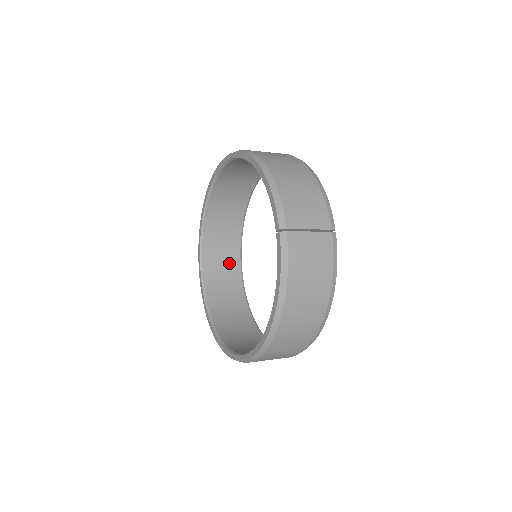
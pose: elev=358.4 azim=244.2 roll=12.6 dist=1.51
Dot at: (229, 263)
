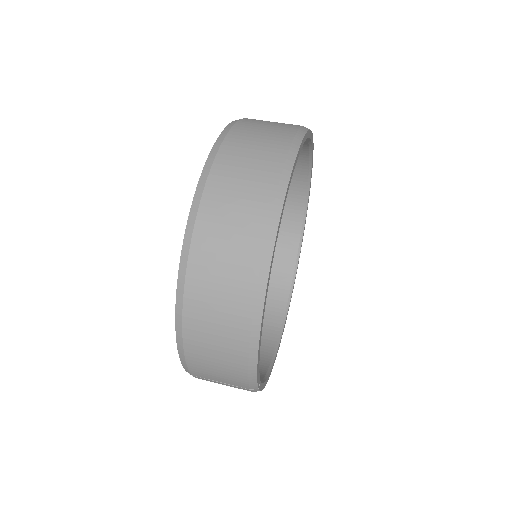
Dot at: occluded
